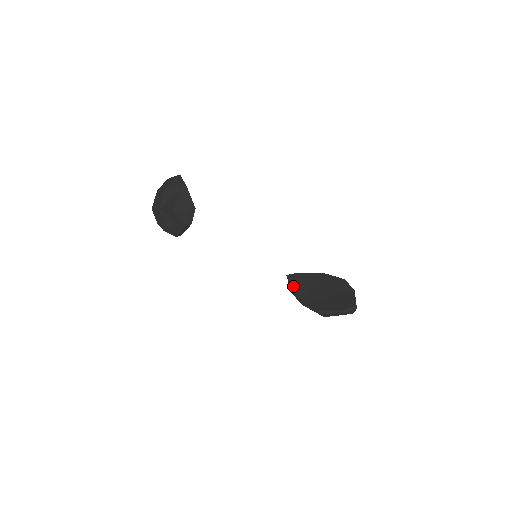
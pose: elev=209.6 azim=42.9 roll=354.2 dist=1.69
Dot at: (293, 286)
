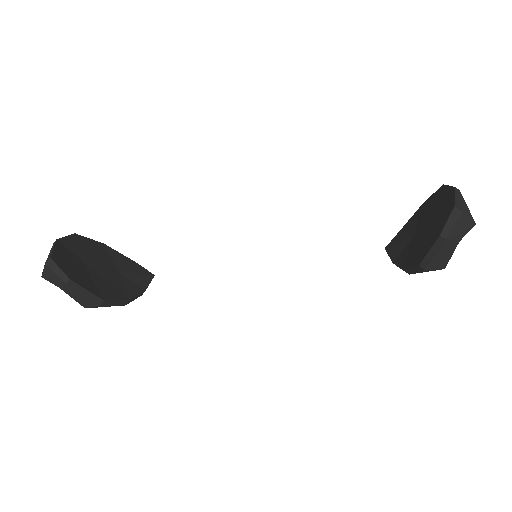
Dot at: (394, 257)
